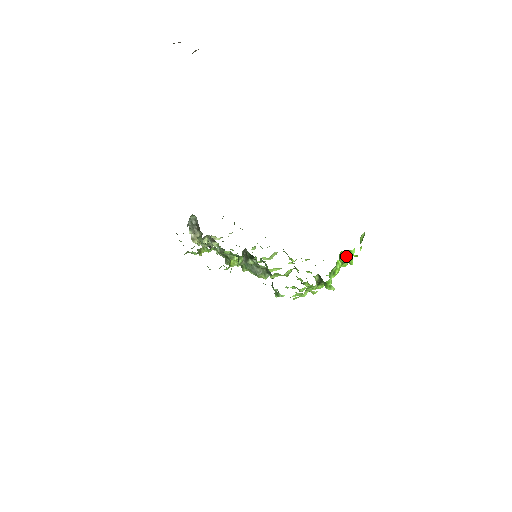
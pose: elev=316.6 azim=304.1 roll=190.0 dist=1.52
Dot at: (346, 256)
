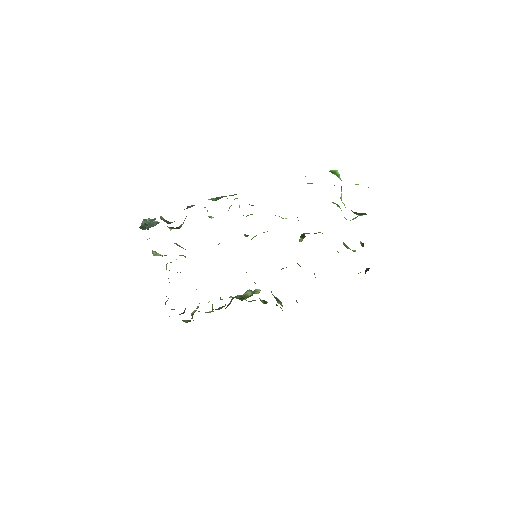
Dot at: occluded
